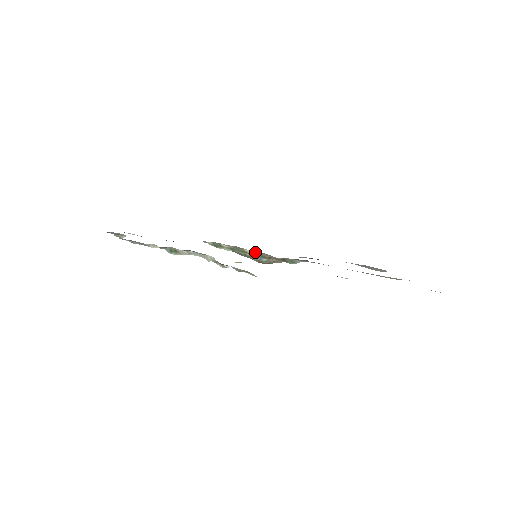
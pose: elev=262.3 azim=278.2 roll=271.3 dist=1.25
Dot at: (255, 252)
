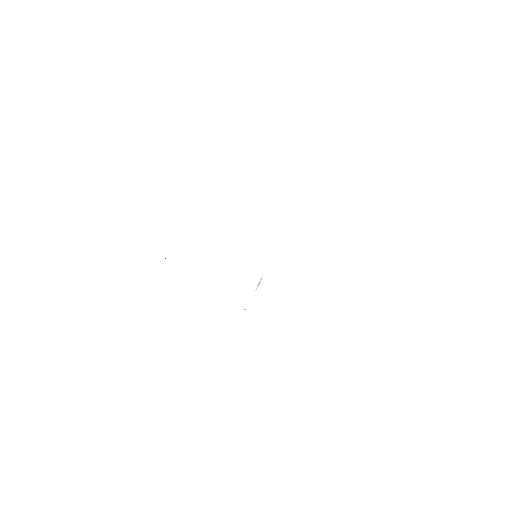
Dot at: occluded
